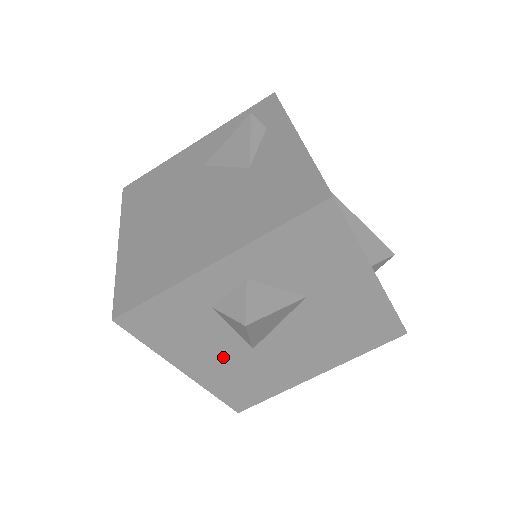
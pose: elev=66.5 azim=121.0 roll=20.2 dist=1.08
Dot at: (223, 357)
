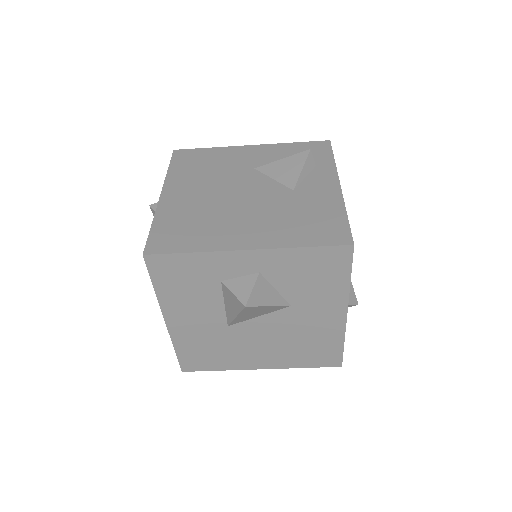
Dot at: (202, 322)
